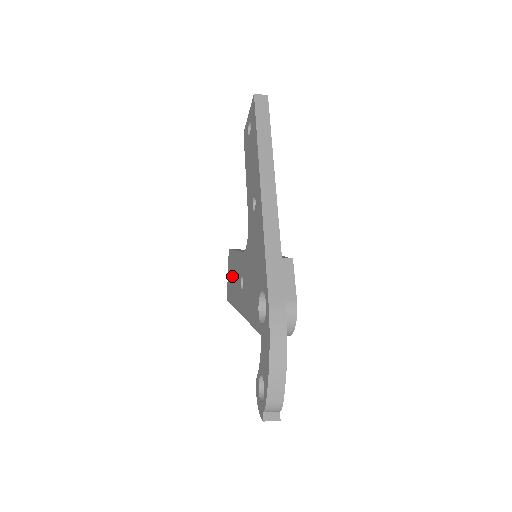
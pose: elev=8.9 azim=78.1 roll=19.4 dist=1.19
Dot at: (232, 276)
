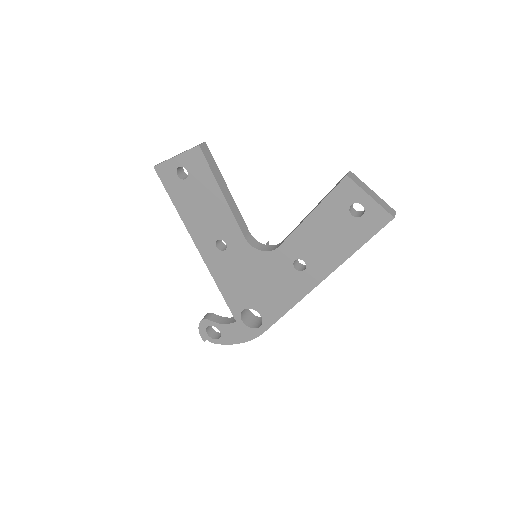
Dot at: (194, 190)
